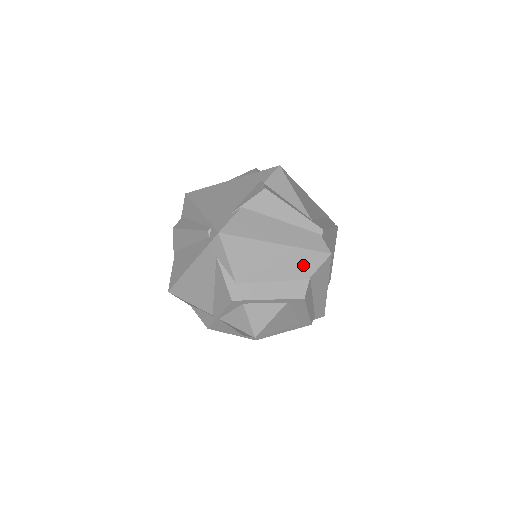
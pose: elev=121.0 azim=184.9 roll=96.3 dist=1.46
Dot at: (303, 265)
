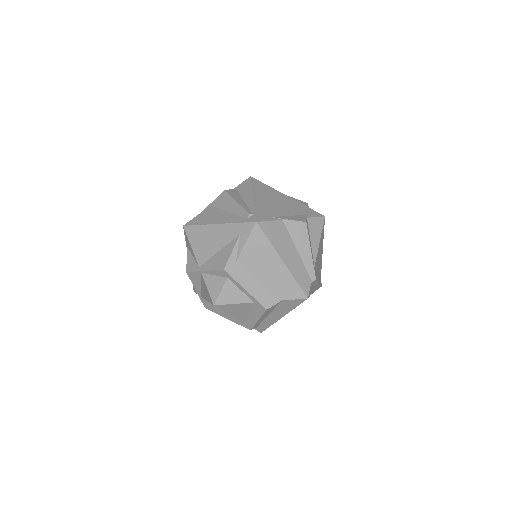
Dot at: (285, 289)
